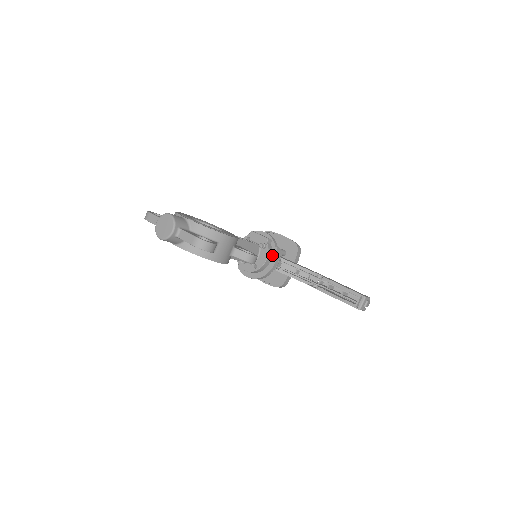
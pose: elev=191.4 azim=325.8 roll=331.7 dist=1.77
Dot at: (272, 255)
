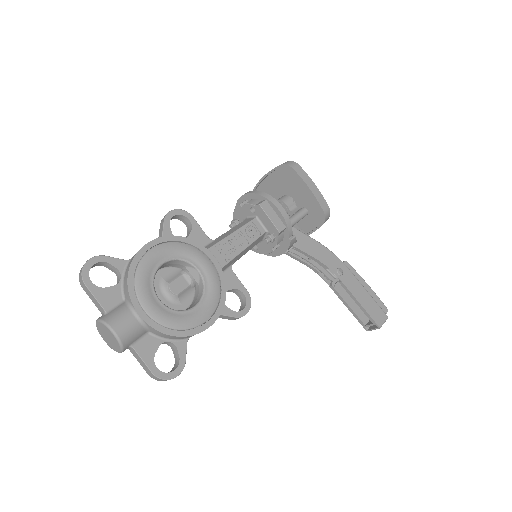
Dot at: (281, 244)
